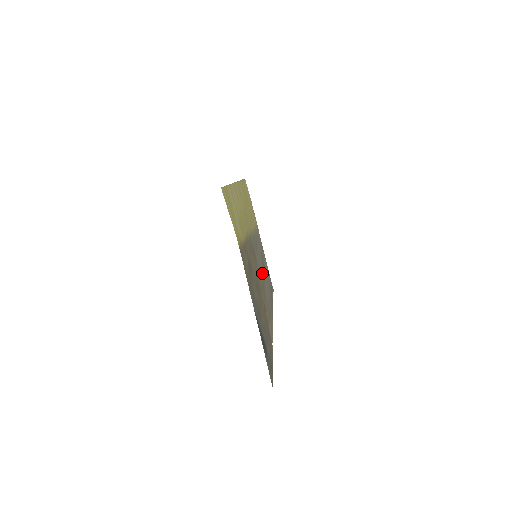
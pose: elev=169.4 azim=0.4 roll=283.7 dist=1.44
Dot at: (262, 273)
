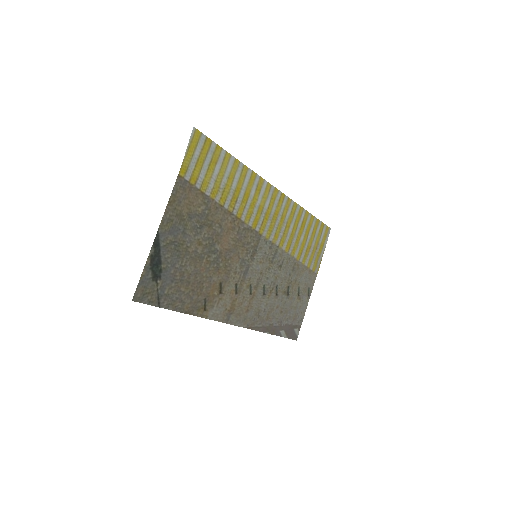
Dot at: (264, 285)
